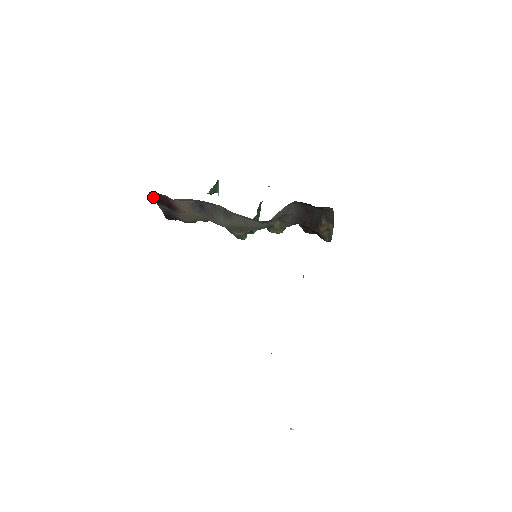
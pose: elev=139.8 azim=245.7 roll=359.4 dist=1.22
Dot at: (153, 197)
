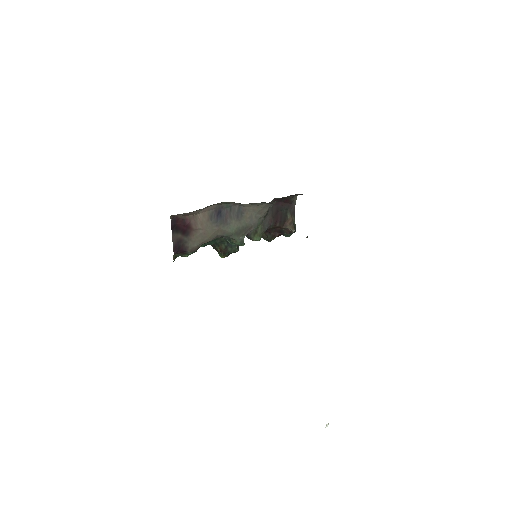
Dot at: (172, 224)
